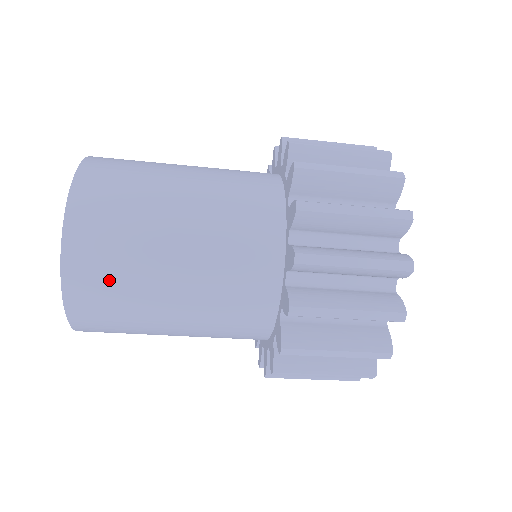
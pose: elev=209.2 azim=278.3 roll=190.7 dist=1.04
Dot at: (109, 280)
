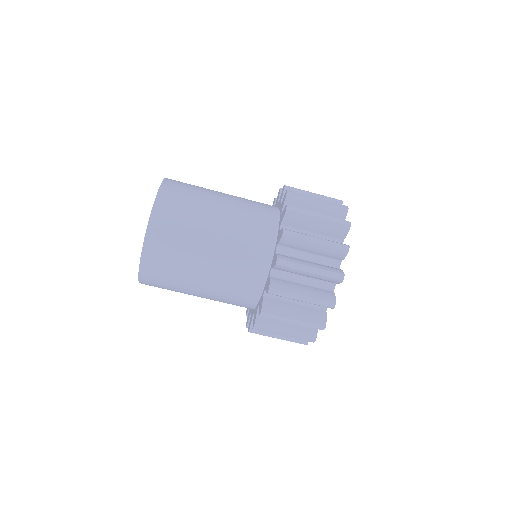
Dot at: (174, 235)
